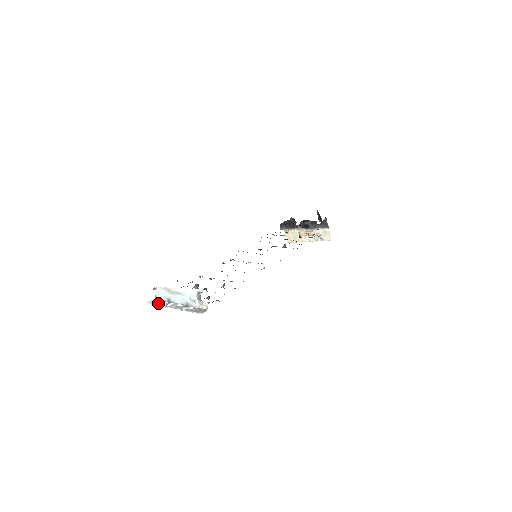
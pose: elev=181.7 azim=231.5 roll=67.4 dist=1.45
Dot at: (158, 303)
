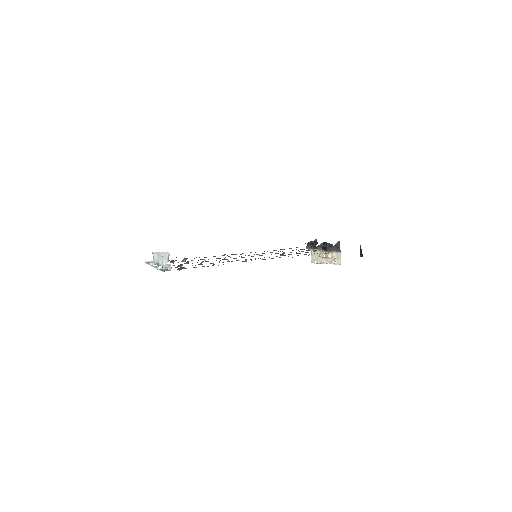
Dot at: occluded
